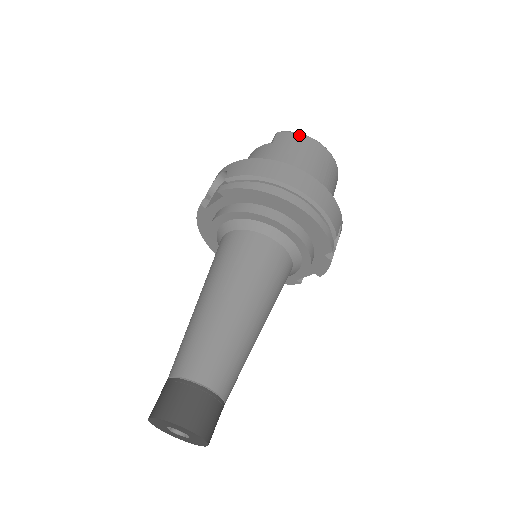
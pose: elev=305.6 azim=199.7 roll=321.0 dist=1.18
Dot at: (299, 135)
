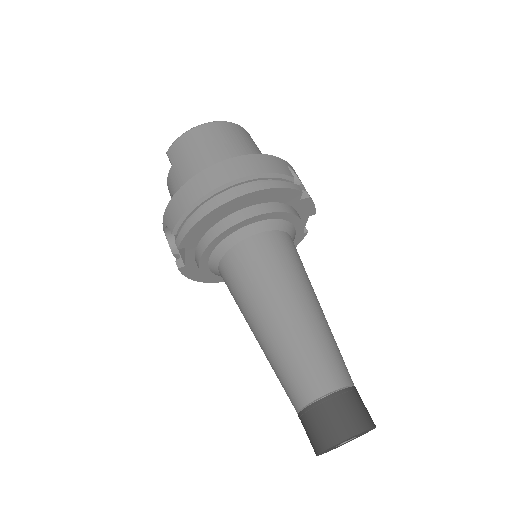
Dot at: (183, 137)
